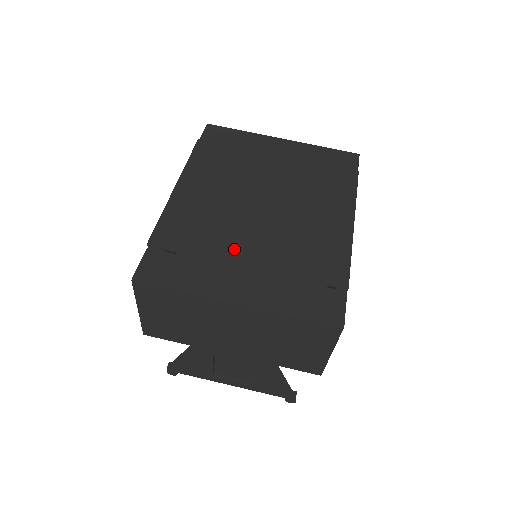
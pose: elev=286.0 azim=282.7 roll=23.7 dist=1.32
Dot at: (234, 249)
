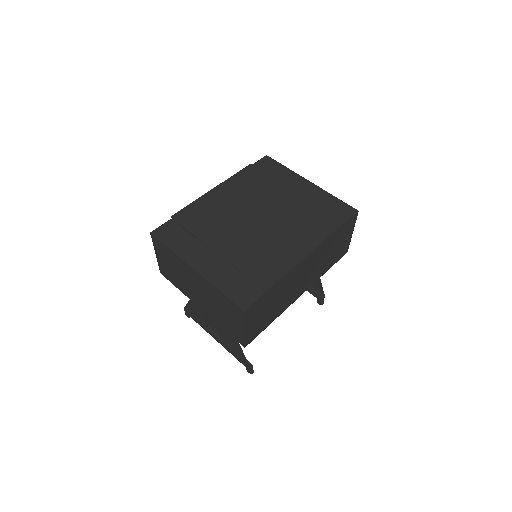
Dot at: (216, 239)
